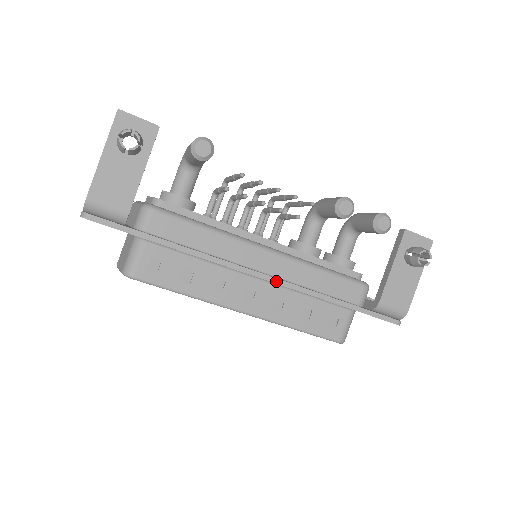
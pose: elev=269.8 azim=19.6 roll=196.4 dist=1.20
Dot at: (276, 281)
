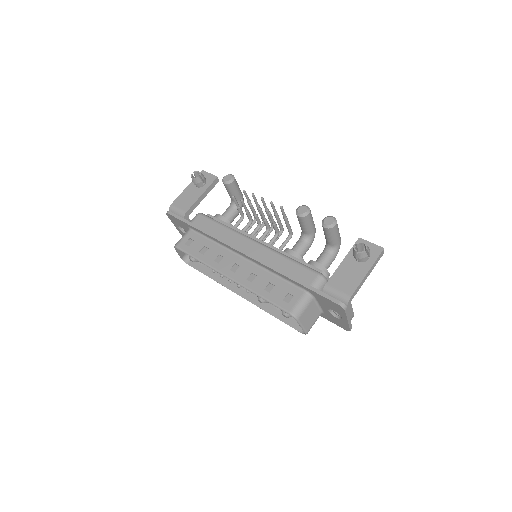
Dot at: (251, 256)
